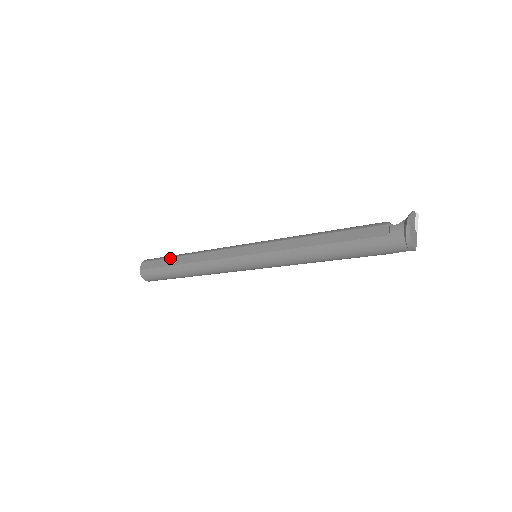
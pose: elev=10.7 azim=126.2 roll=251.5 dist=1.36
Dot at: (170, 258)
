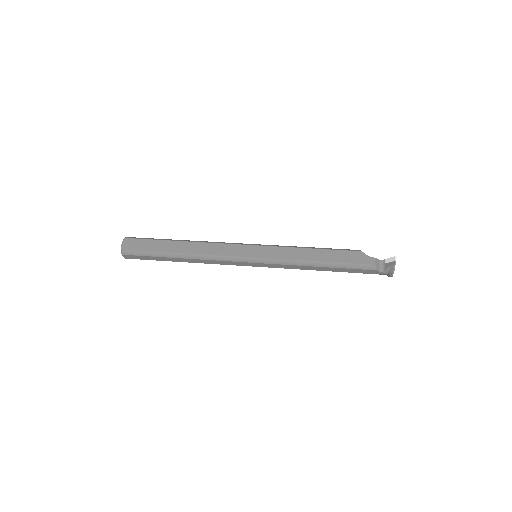
Dot at: (161, 258)
